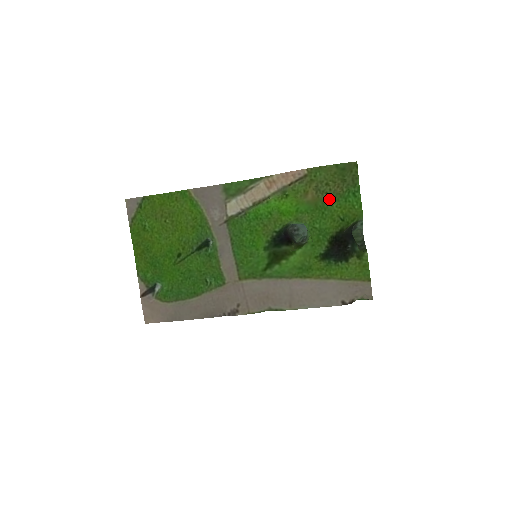
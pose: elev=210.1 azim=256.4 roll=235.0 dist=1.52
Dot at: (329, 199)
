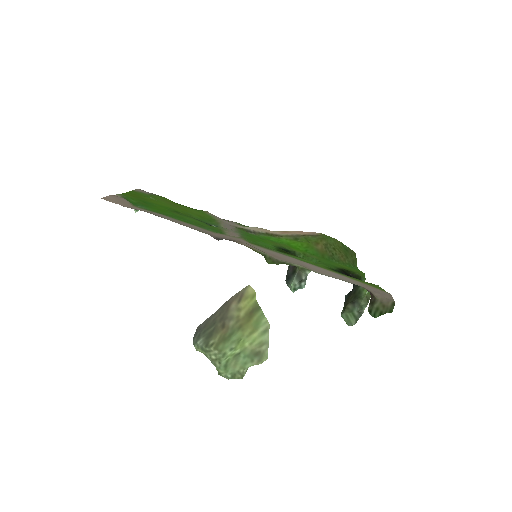
Dot at: (334, 259)
